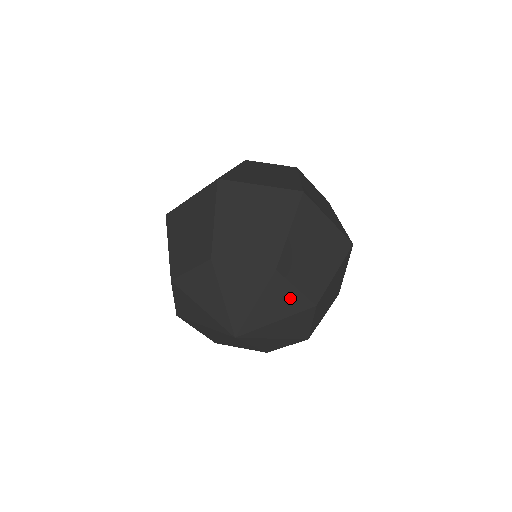
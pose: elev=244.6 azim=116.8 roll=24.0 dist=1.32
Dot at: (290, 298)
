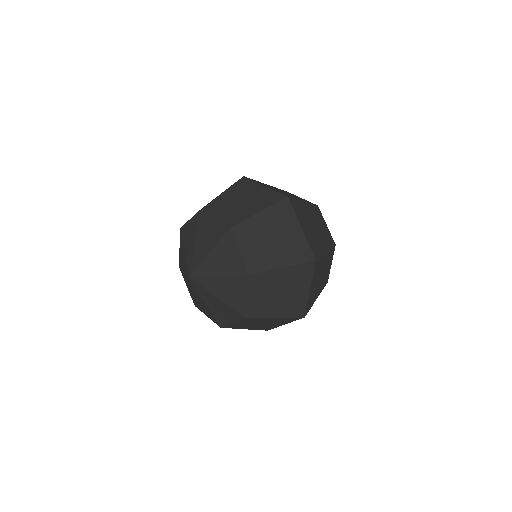
Dot at: (238, 297)
